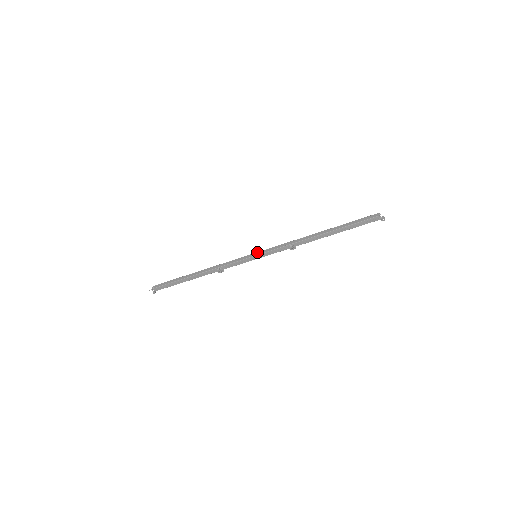
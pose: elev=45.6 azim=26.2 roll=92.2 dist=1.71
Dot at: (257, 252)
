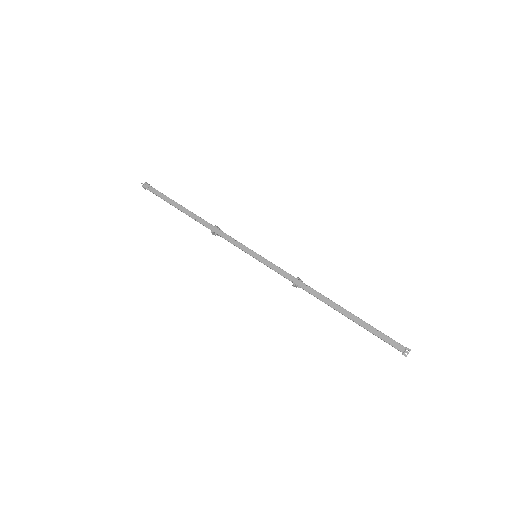
Dot at: (259, 255)
